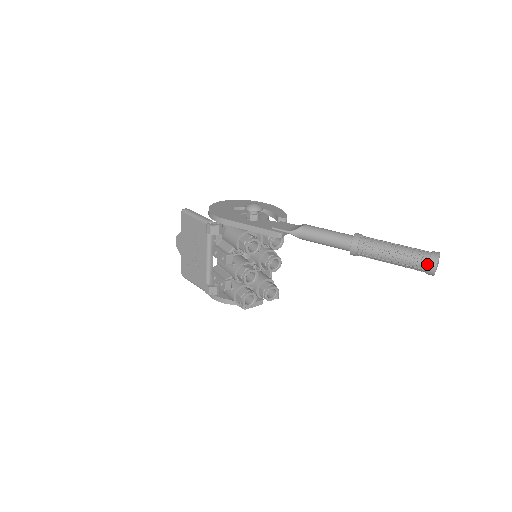
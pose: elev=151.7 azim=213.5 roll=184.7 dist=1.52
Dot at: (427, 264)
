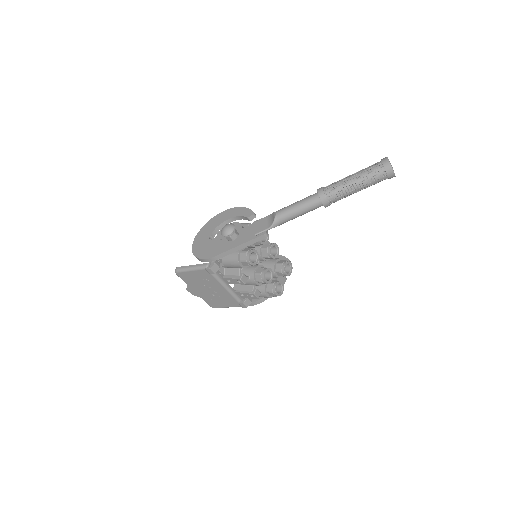
Dot at: (385, 174)
